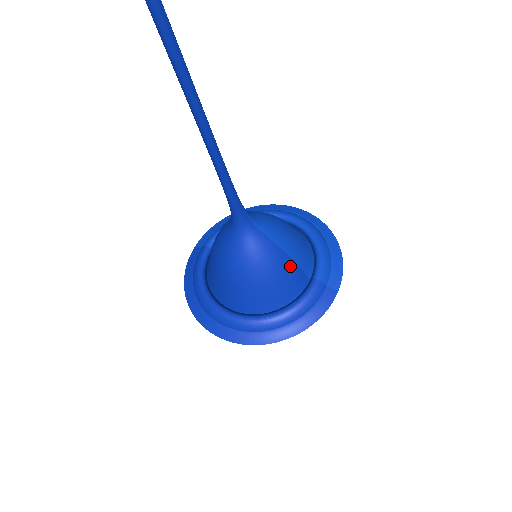
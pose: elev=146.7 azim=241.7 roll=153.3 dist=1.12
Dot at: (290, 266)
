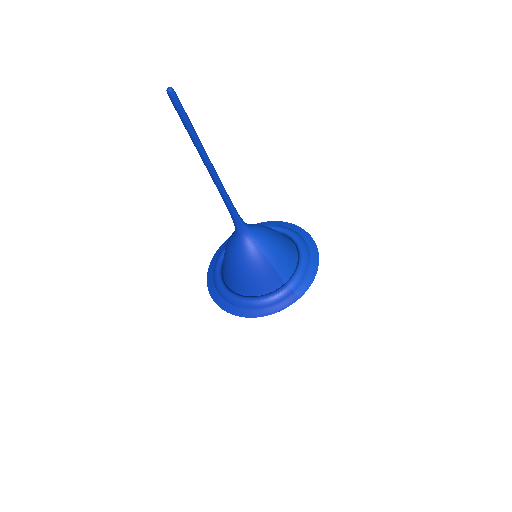
Dot at: (269, 269)
